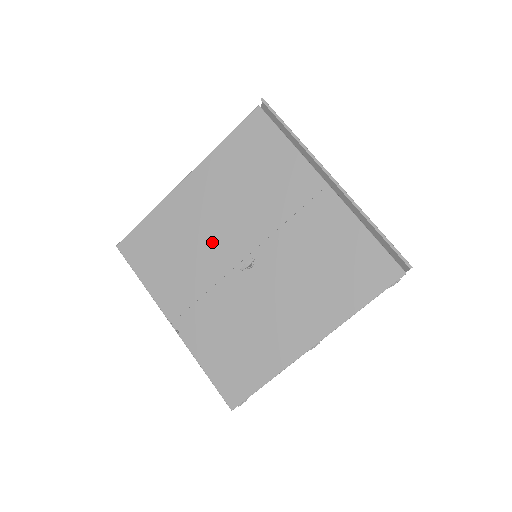
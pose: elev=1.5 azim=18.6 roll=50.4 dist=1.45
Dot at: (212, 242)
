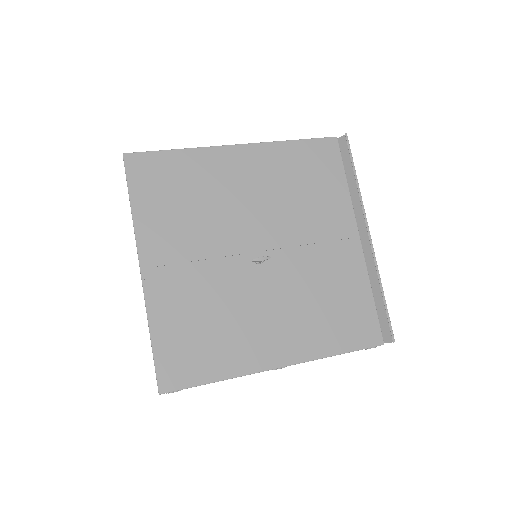
Dot at: (233, 217)
